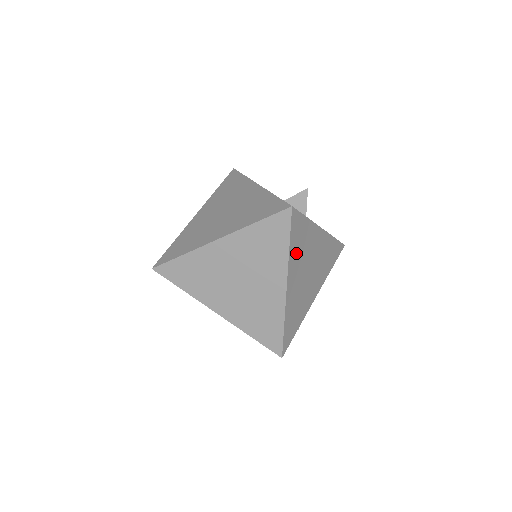
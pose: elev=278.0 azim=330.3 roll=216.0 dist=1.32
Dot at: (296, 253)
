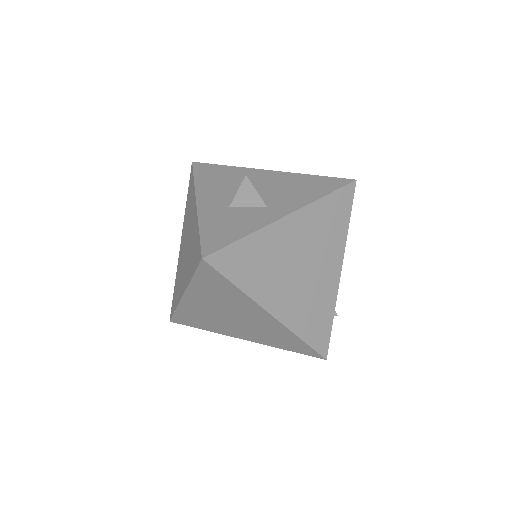
Dot at: (257, 279)
